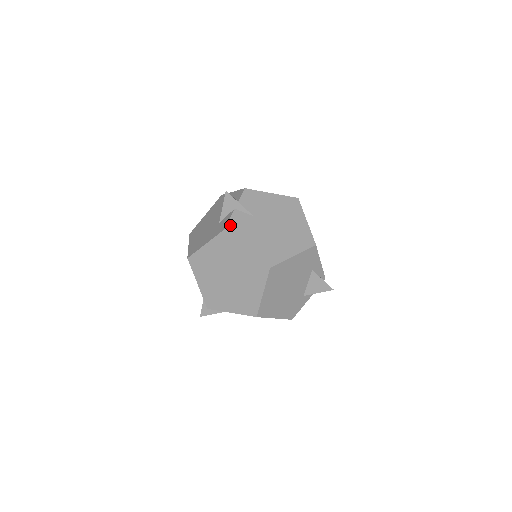
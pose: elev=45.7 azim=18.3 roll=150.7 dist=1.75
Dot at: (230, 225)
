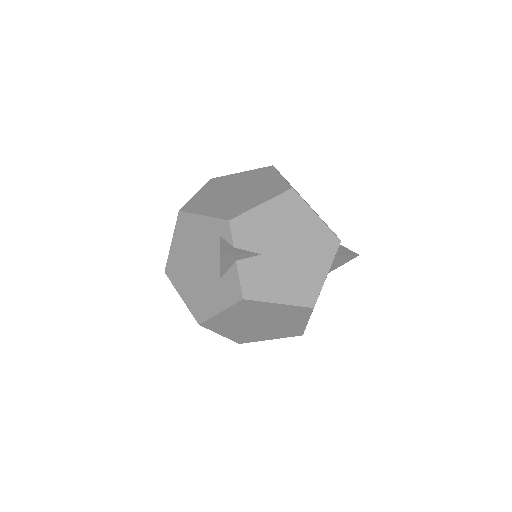
Dot at: (245, 288)
